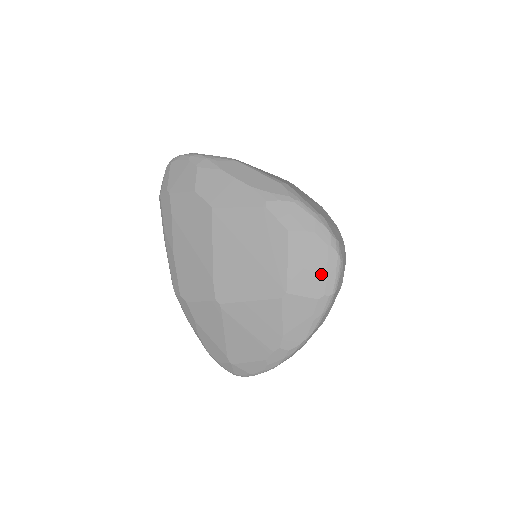
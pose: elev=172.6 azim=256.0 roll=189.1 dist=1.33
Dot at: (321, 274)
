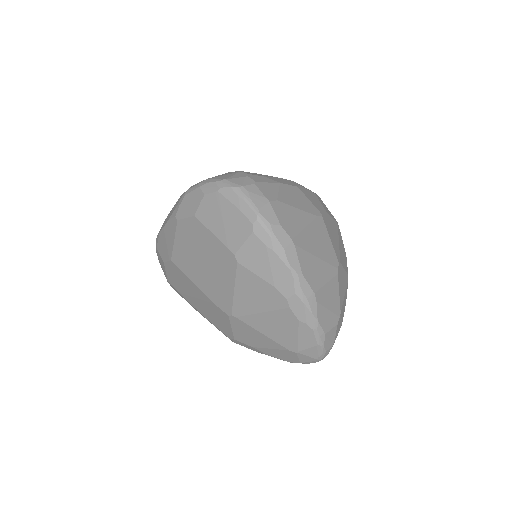
Dot at: (235, 214)
